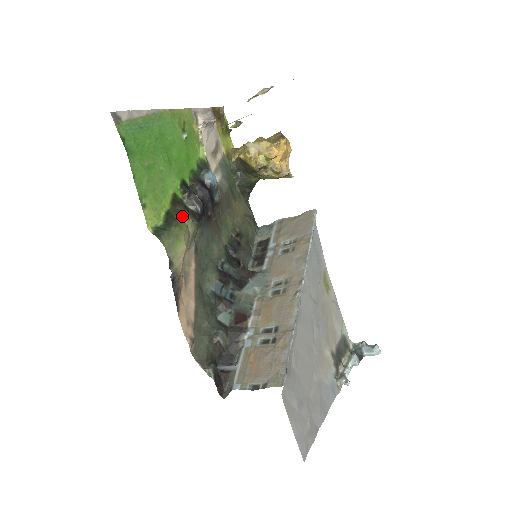
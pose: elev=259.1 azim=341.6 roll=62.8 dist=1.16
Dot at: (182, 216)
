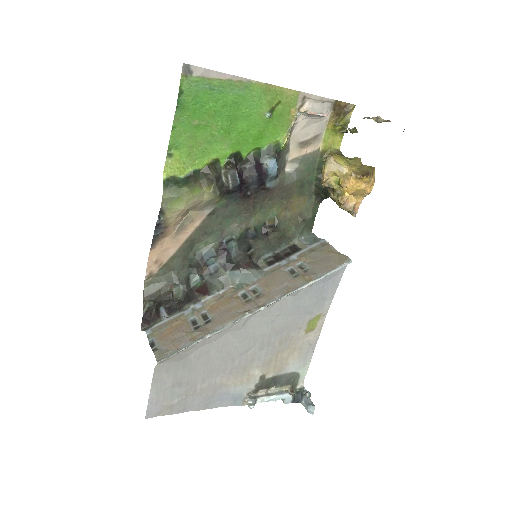
Dot at: (205, 182)
